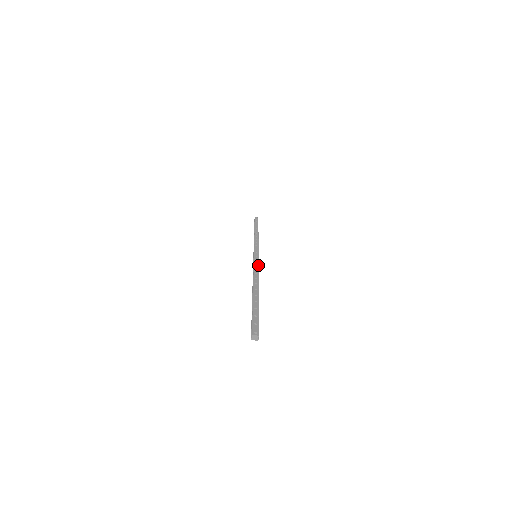
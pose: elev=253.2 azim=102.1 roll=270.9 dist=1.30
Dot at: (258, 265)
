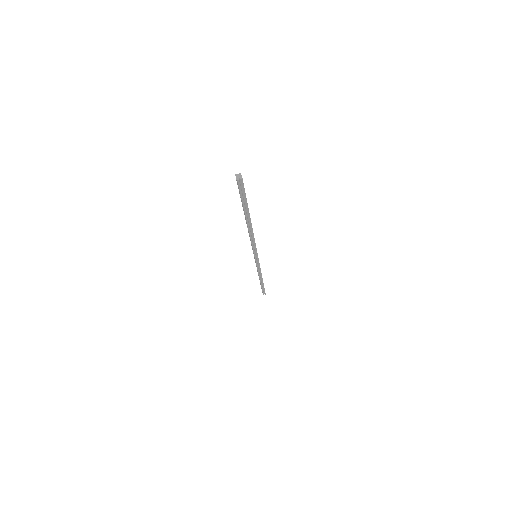
Dot at: occluded
